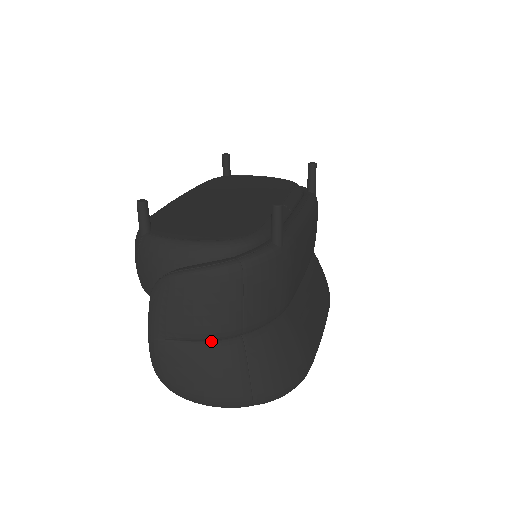
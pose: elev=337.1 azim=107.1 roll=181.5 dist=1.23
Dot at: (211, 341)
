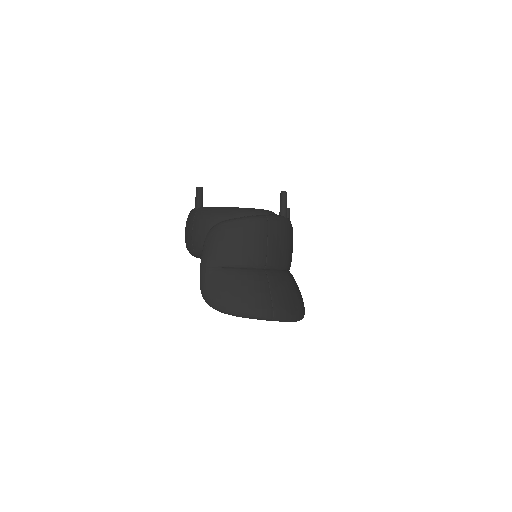
Dot at: (246, 268)
